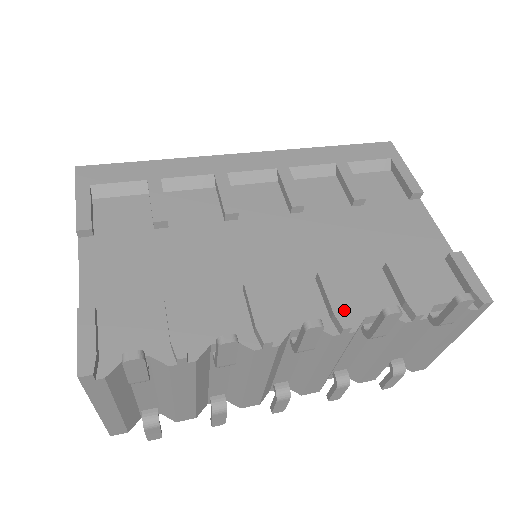
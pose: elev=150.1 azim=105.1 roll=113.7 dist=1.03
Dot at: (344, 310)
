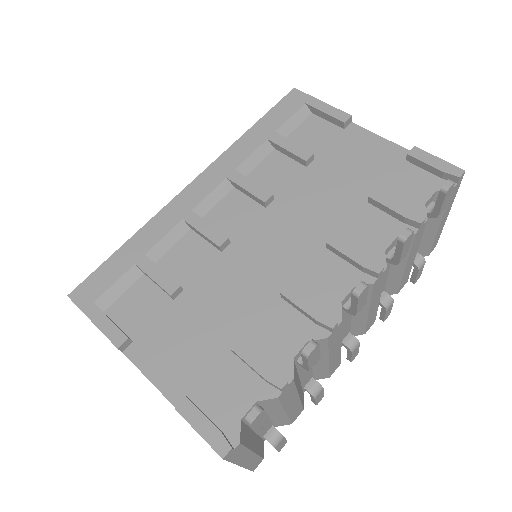
Dot at: (368, 258)
